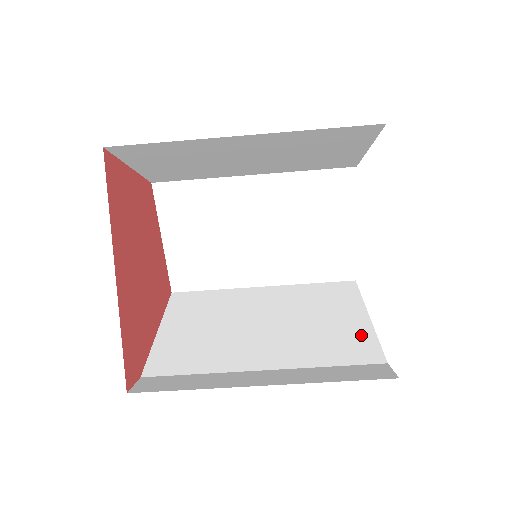
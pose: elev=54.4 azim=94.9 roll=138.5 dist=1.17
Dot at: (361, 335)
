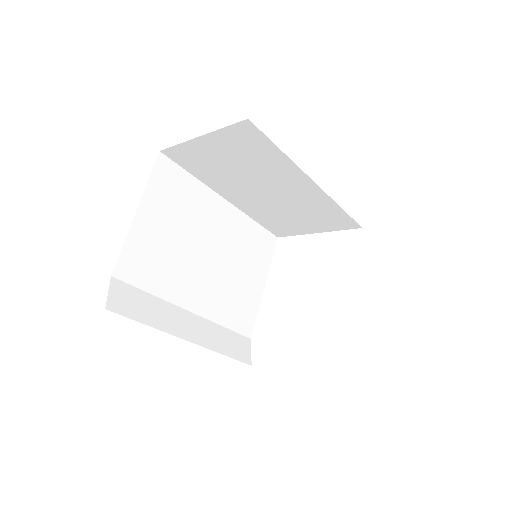
Dot at: (252, 305)
